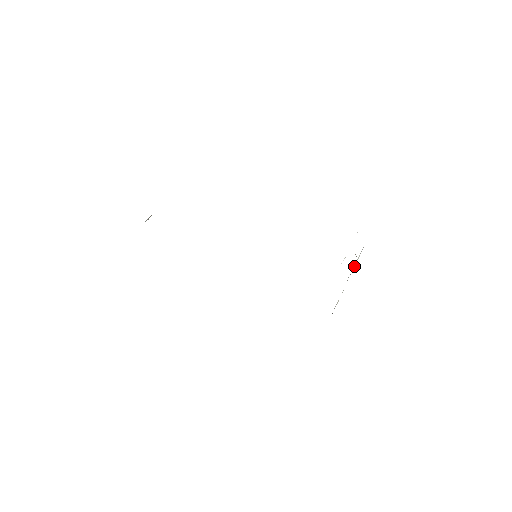
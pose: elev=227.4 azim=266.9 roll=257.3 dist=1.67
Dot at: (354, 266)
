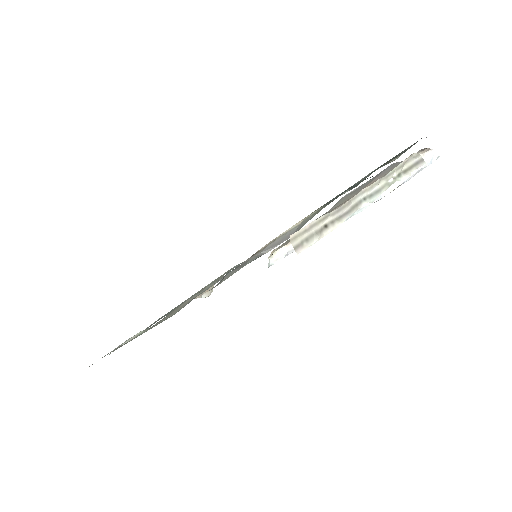
Dot at: (387, 186)
